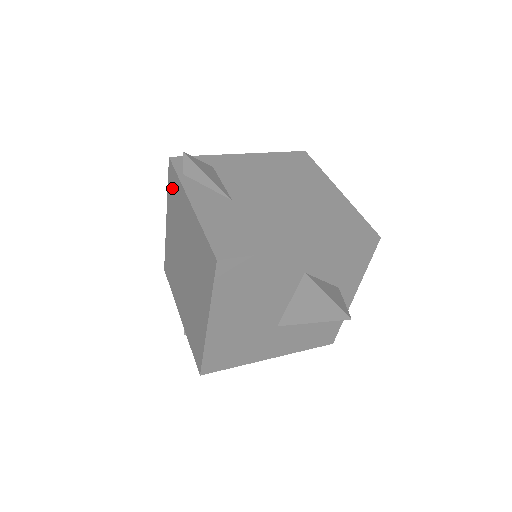
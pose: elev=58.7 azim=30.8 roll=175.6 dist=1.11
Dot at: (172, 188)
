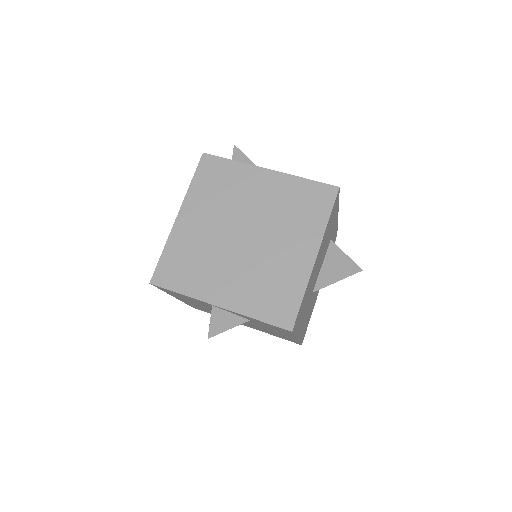
Dot at: (210, 176)
